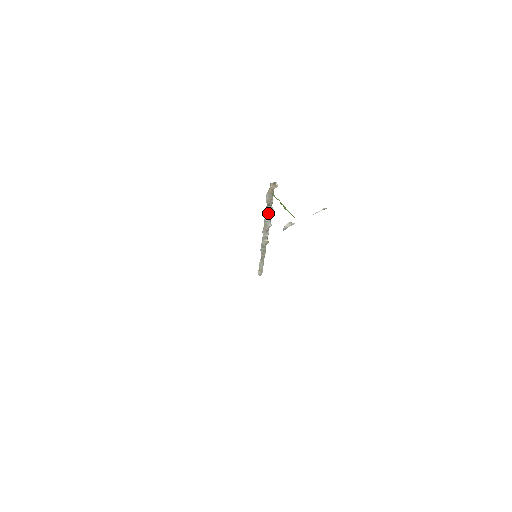
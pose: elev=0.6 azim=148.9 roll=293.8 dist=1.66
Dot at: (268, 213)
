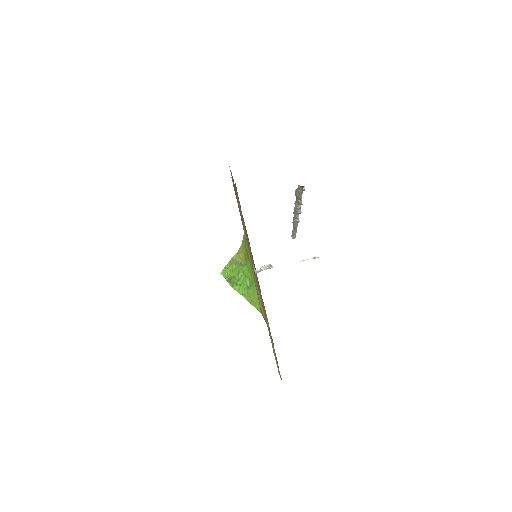
Dot at: (297, 203)
